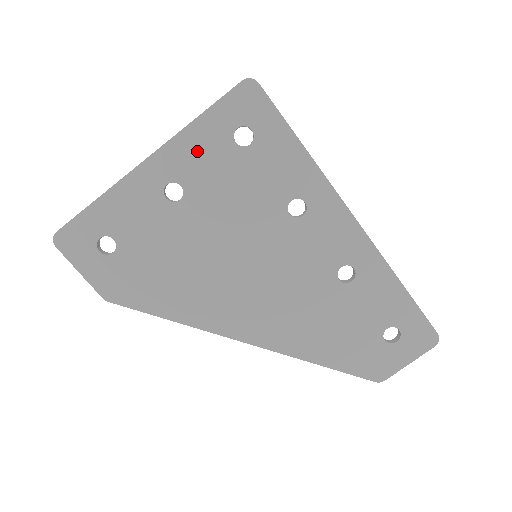
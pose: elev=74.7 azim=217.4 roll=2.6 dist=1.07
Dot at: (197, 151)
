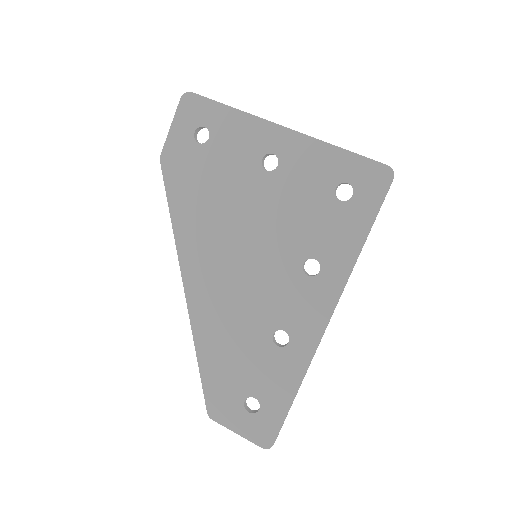
Dot at: (312, 162)
